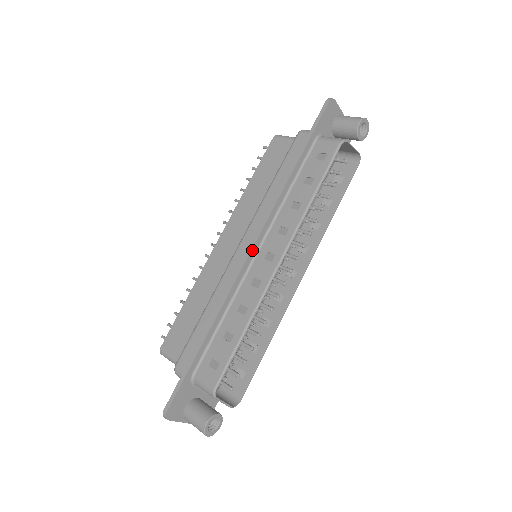
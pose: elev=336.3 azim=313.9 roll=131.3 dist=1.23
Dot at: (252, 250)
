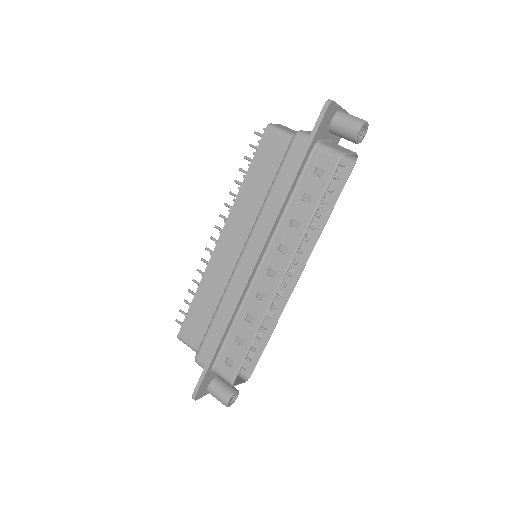
Dot at: (255, 267)
